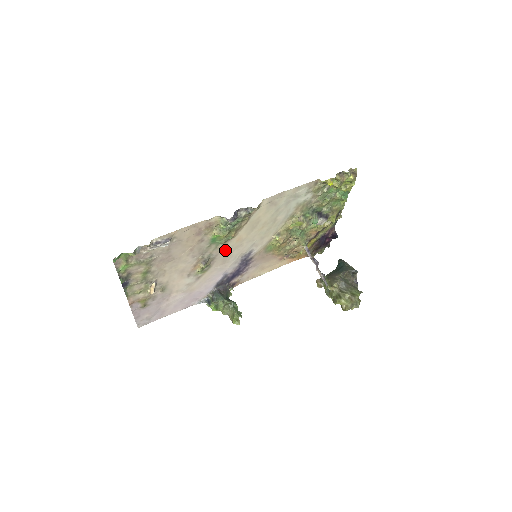
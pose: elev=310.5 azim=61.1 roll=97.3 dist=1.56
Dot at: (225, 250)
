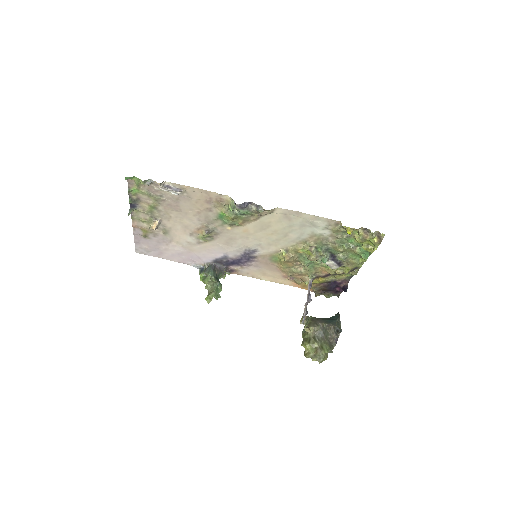
Dot at: (230, 233)
